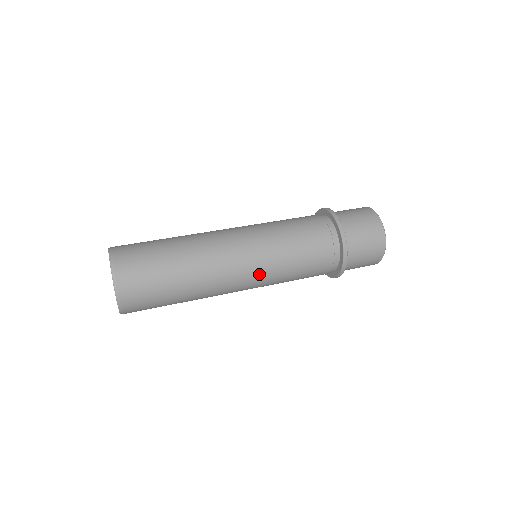
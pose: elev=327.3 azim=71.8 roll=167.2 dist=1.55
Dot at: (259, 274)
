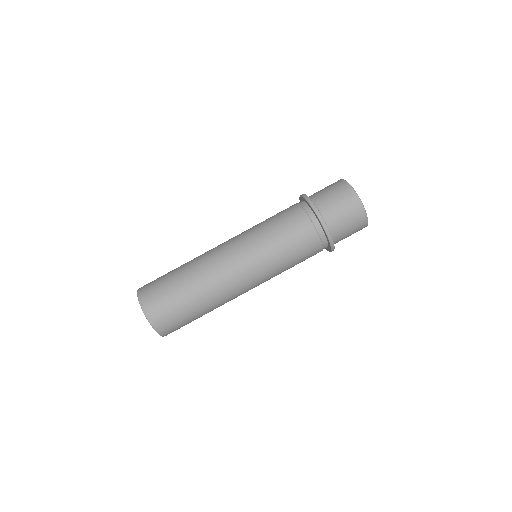
Dot at: occluded
